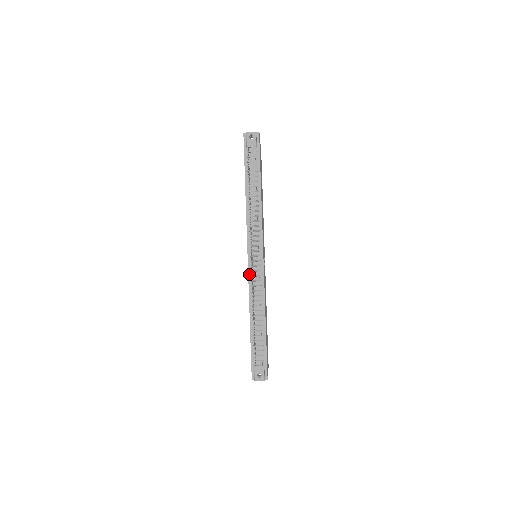
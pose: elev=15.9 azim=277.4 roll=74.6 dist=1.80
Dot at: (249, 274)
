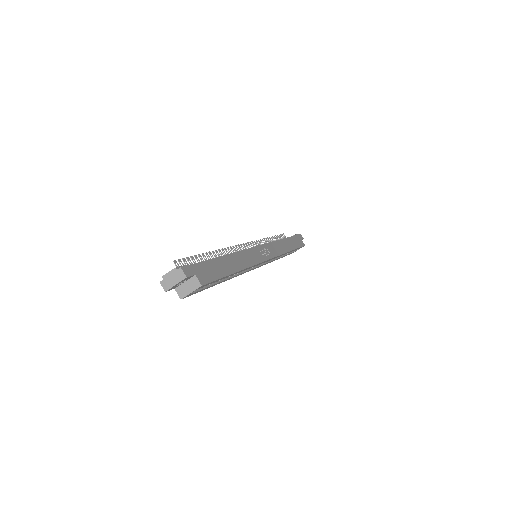
Dot at: occluded
